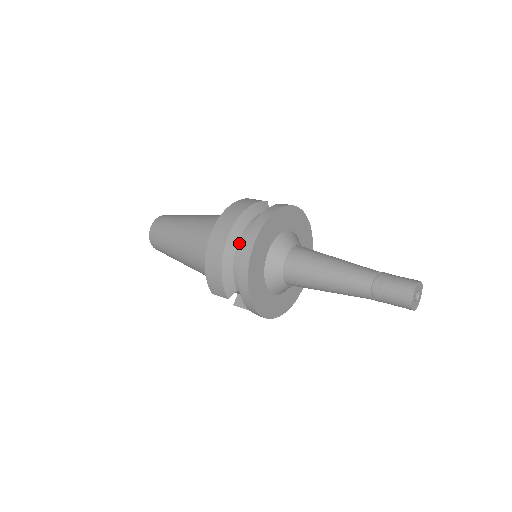
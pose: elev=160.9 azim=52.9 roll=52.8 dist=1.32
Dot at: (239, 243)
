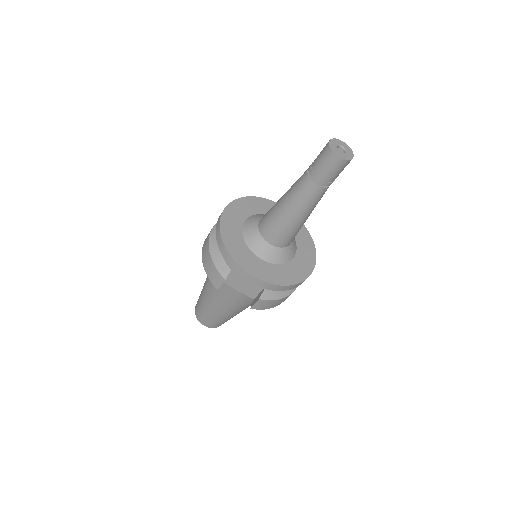
Dot at: occluded
